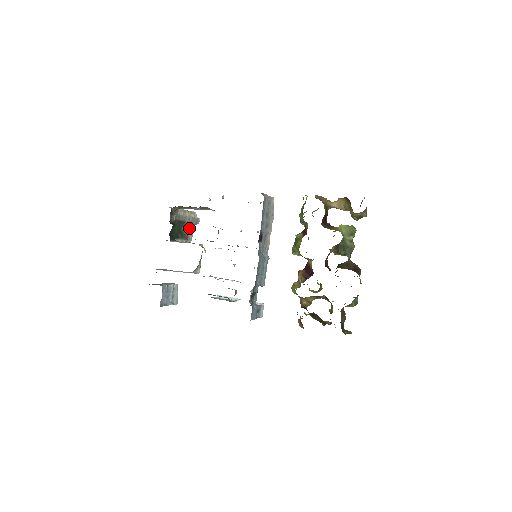
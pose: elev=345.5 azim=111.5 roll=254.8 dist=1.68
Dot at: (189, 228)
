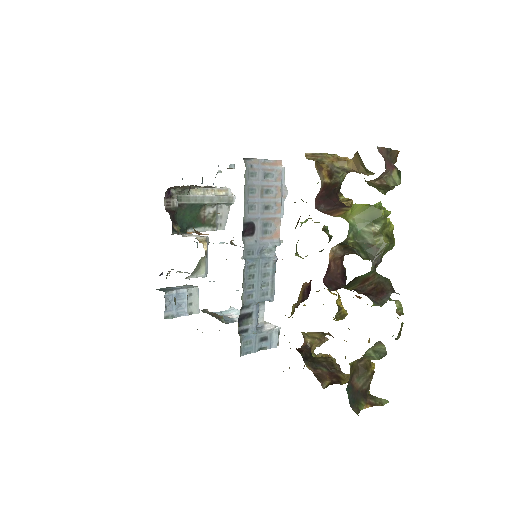
Dot at: (218, 211)
